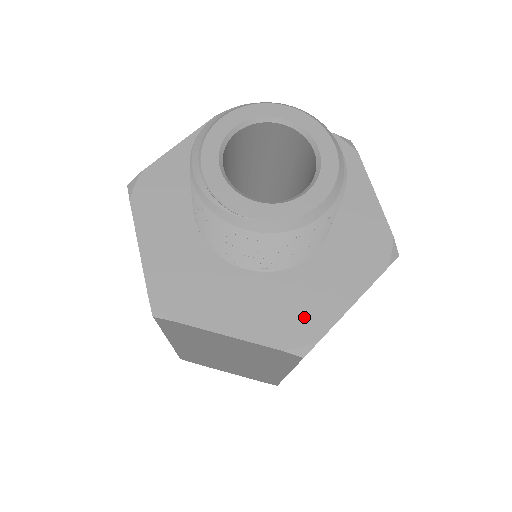
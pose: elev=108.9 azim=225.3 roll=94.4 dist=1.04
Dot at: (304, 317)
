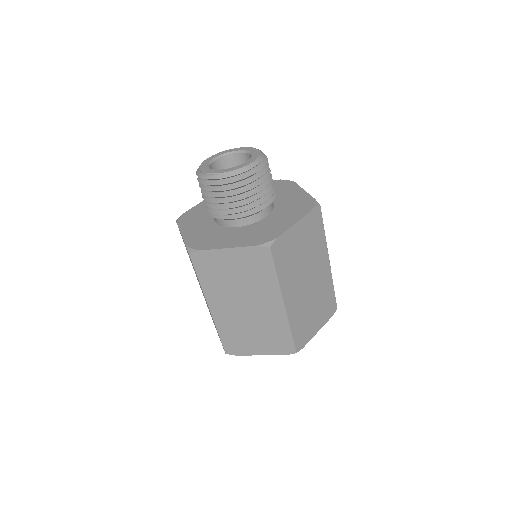
Dot at: (268, 233)
